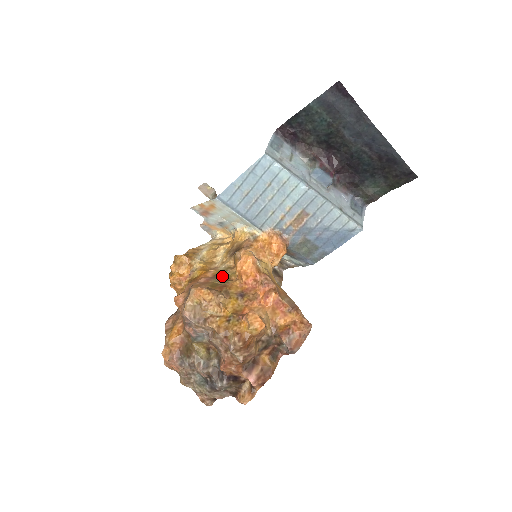
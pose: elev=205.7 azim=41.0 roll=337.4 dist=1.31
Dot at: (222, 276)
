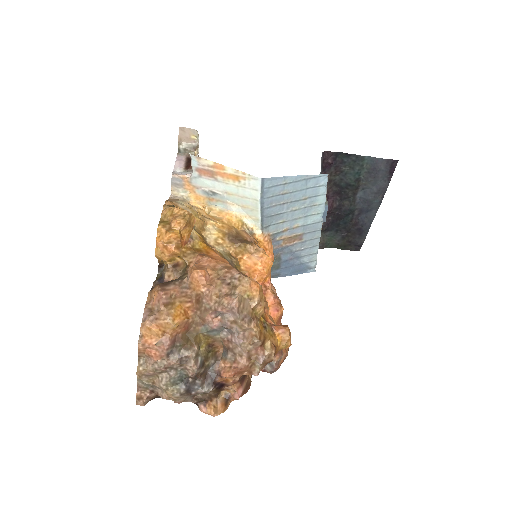
Dot at: (232, 264)
